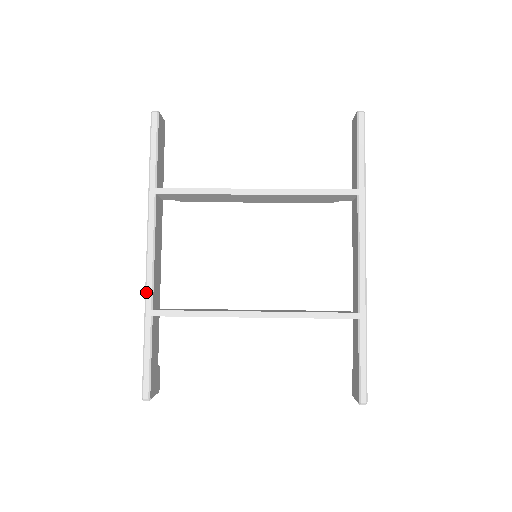
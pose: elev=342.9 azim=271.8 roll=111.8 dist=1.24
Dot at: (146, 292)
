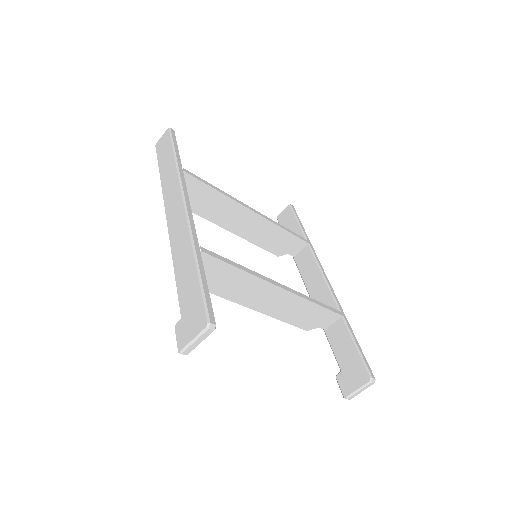
Dot at: (191, 230)
